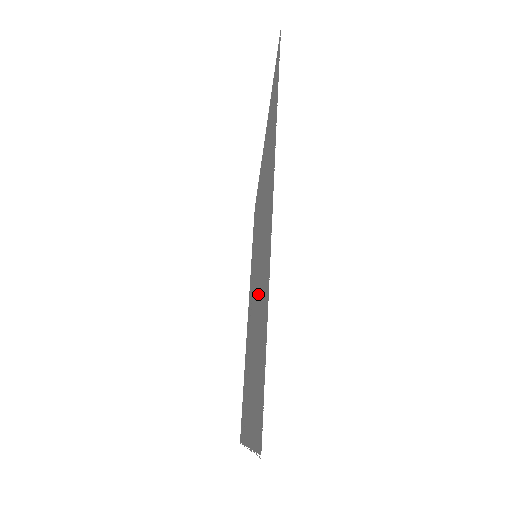
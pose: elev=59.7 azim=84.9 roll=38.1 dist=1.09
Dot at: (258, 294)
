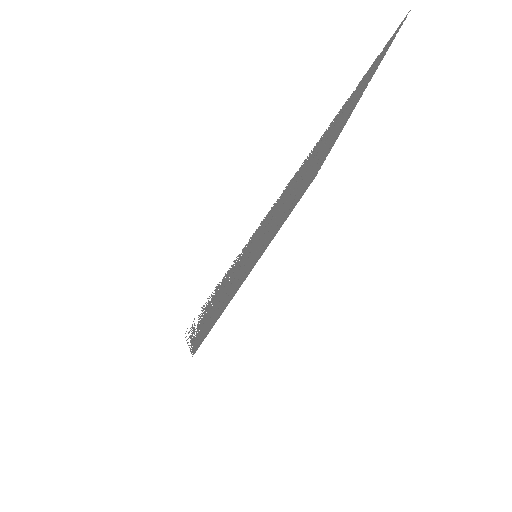
Dot at: occluded
